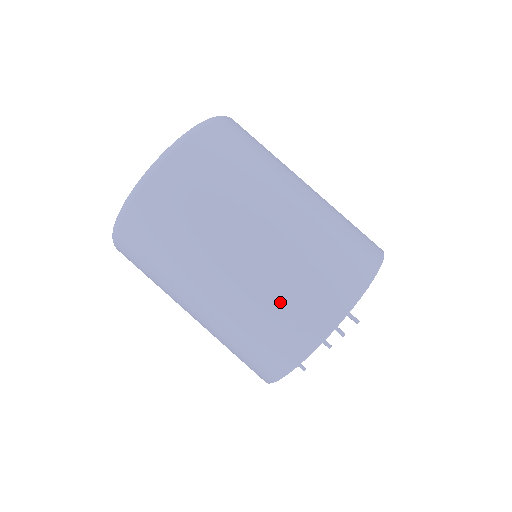
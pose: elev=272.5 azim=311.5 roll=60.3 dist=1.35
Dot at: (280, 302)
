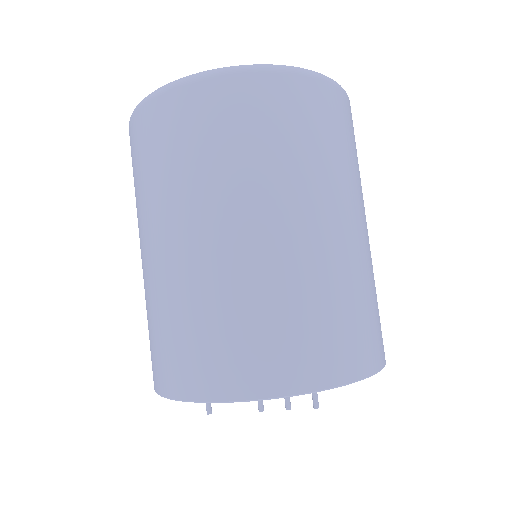
Dot at: (275, 315)
